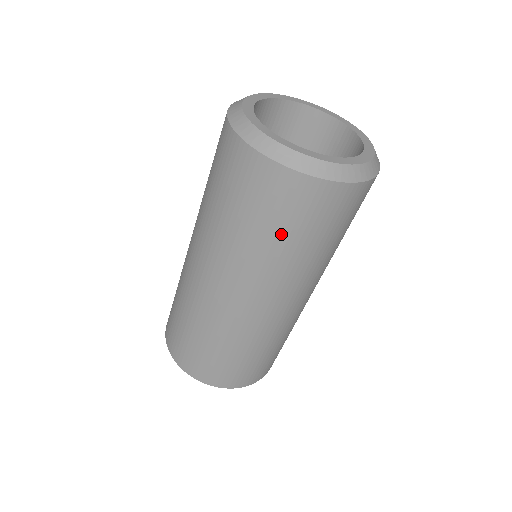
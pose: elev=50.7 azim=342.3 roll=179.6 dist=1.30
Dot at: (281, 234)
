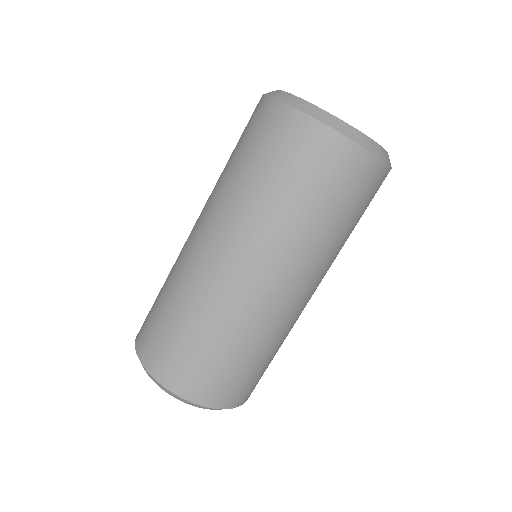
Dot at: (296, 191)
